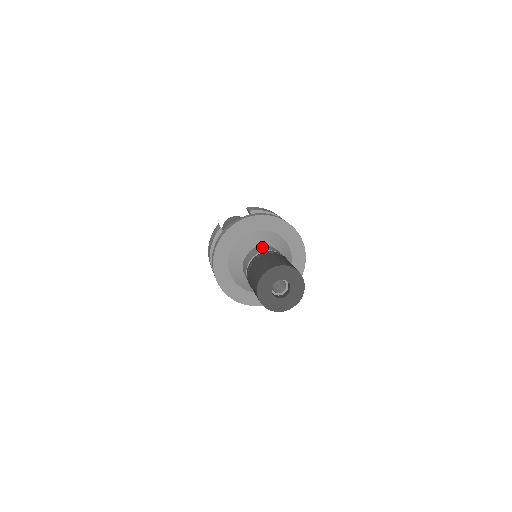
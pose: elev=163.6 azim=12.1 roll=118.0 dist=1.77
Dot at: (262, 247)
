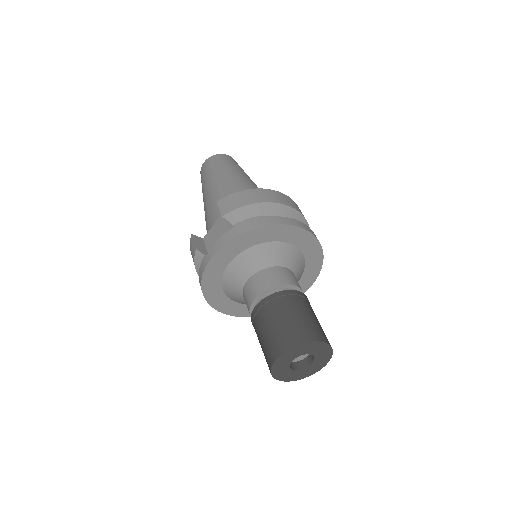
Dot at: (258, 279)
